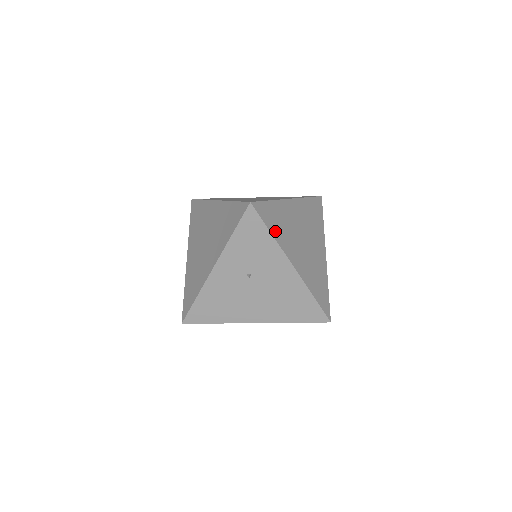
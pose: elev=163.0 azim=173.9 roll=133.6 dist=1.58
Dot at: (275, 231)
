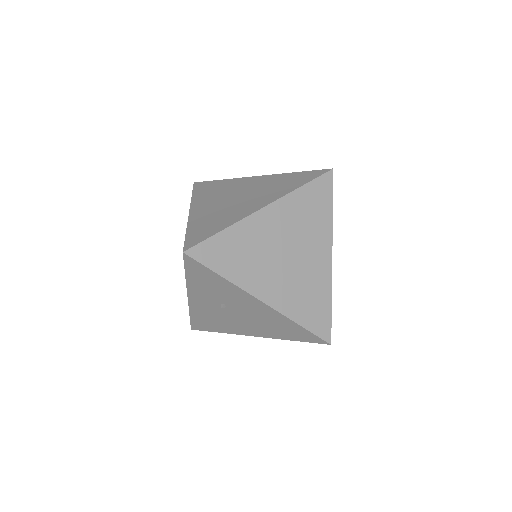
Dot at: (229, 270)
